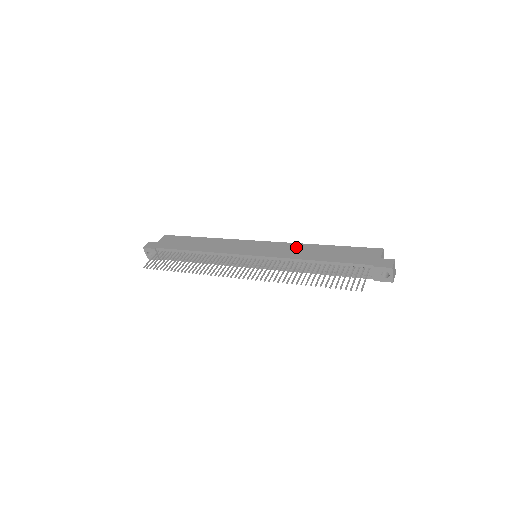
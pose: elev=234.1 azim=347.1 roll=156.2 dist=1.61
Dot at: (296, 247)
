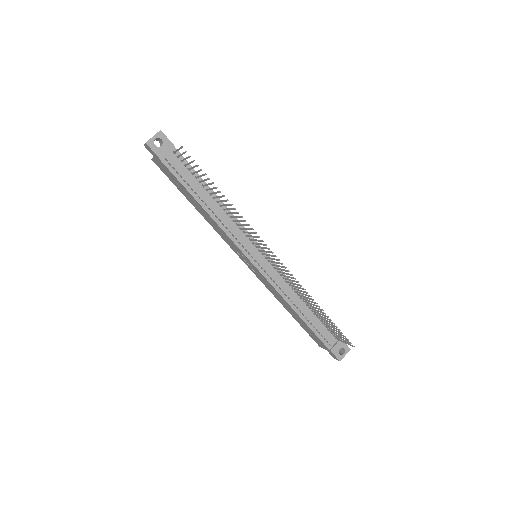
Dot at: occluded
